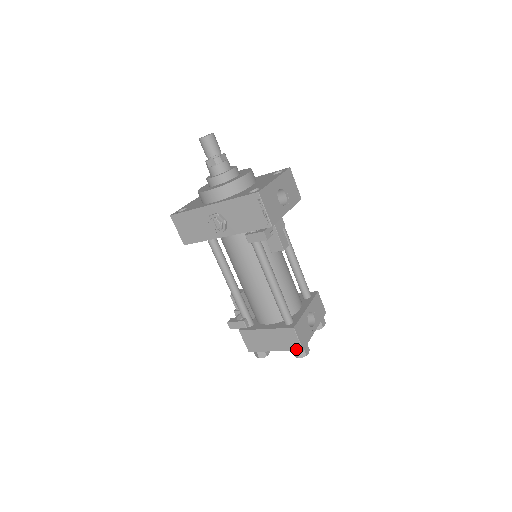
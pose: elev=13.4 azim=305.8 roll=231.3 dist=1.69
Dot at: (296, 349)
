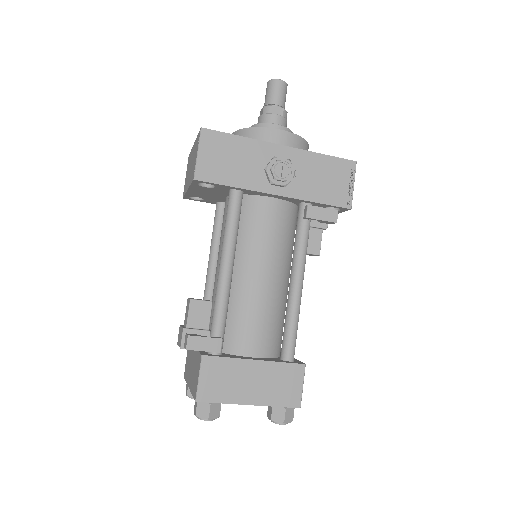
Dot at: (290, 404)
